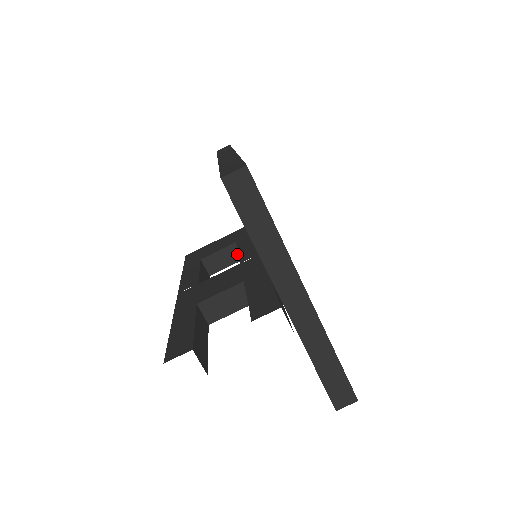
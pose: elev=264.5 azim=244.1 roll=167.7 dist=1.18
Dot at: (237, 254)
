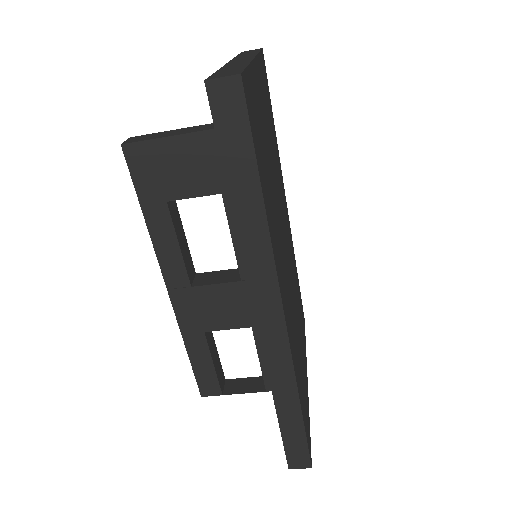
Dot at: occluded
